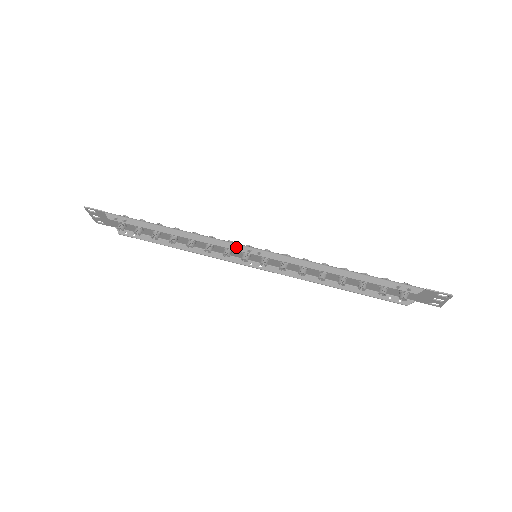
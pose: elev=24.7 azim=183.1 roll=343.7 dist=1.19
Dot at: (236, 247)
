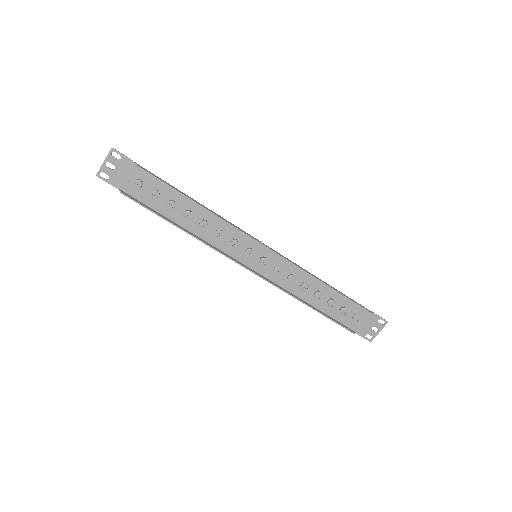
Dot at: (251, 236)
